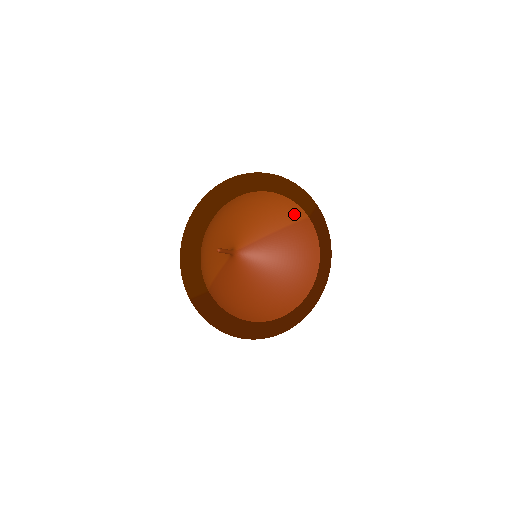
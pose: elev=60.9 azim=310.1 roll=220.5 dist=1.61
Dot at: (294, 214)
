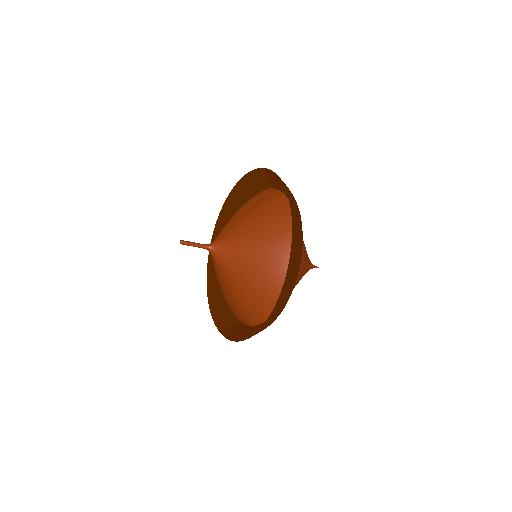
Dot at: (260, 195)
